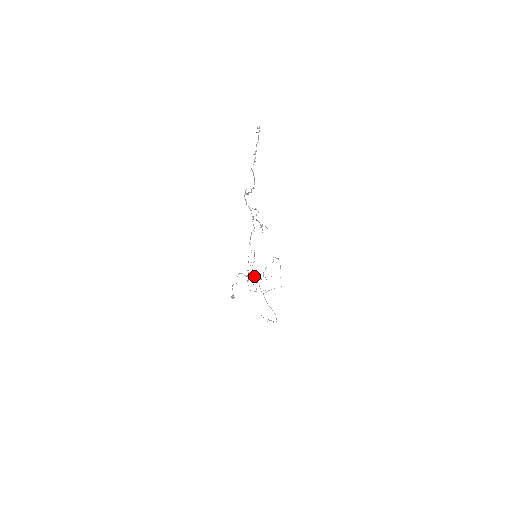
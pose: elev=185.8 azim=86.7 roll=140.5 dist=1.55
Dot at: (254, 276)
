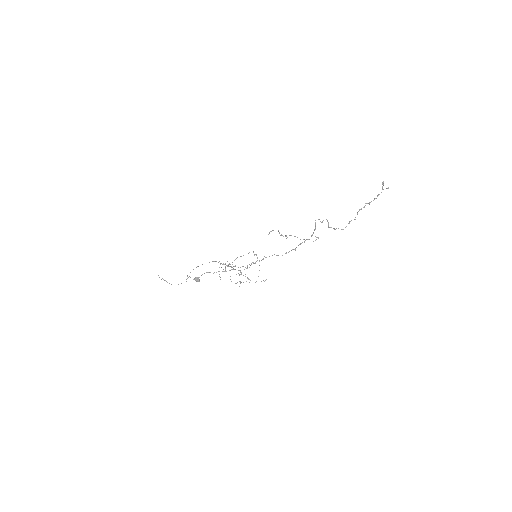
Dot at: (231, 266)
